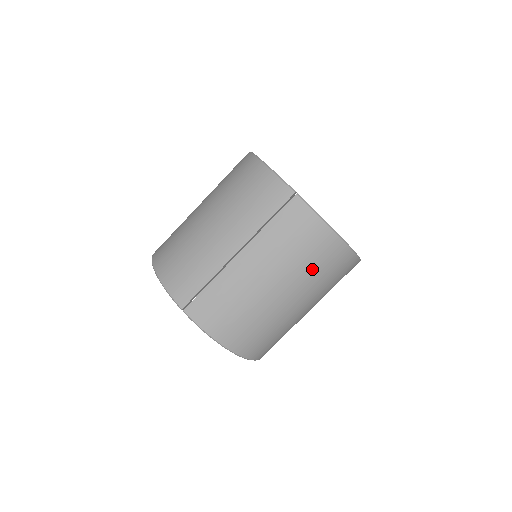
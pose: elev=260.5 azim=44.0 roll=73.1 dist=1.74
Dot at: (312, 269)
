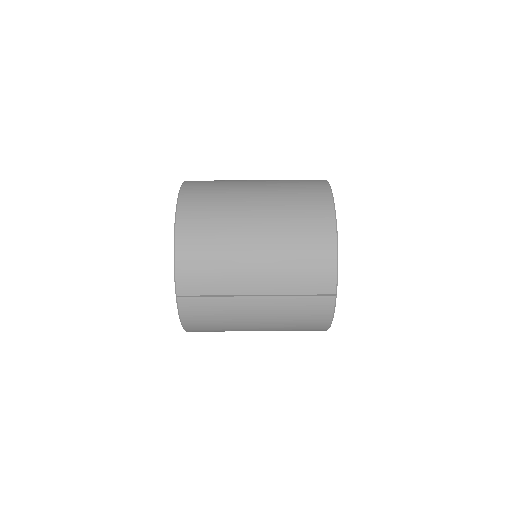
Dot at: (291, 329)
